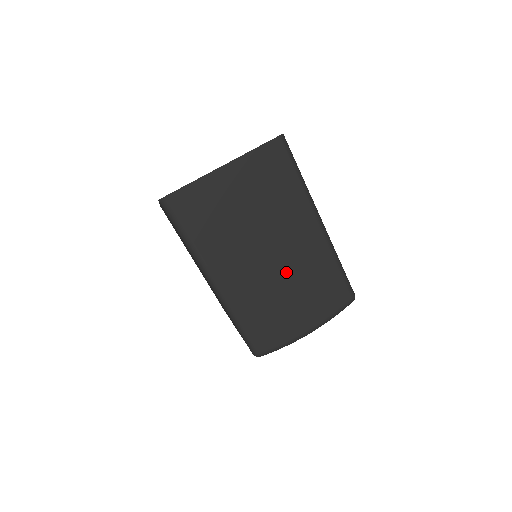
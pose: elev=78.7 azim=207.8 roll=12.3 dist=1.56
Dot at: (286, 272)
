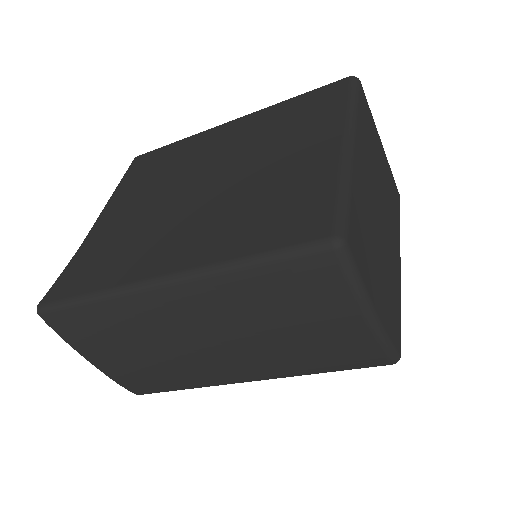
Dot at: (382, 244)
